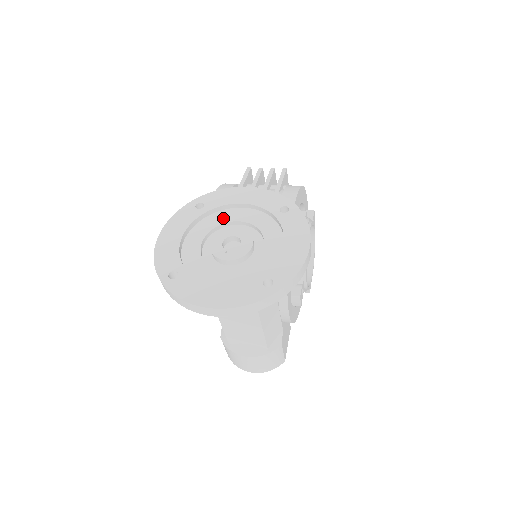
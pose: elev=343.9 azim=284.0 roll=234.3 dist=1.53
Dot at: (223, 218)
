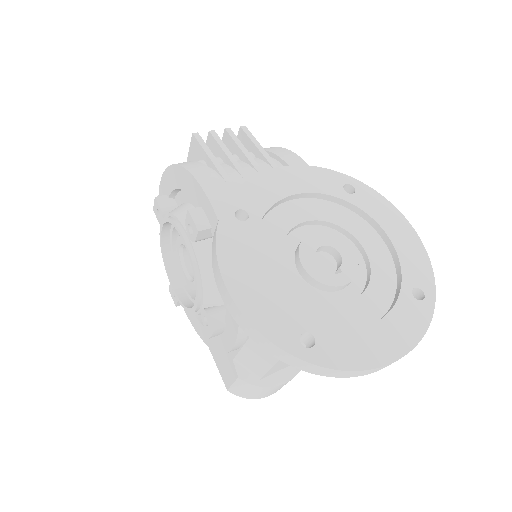
Dot at: (281, 224)
